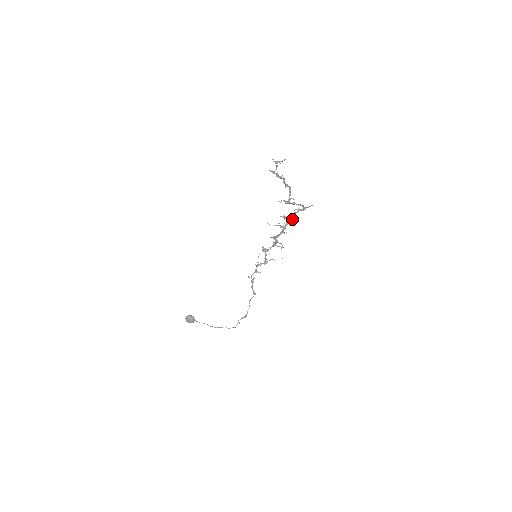
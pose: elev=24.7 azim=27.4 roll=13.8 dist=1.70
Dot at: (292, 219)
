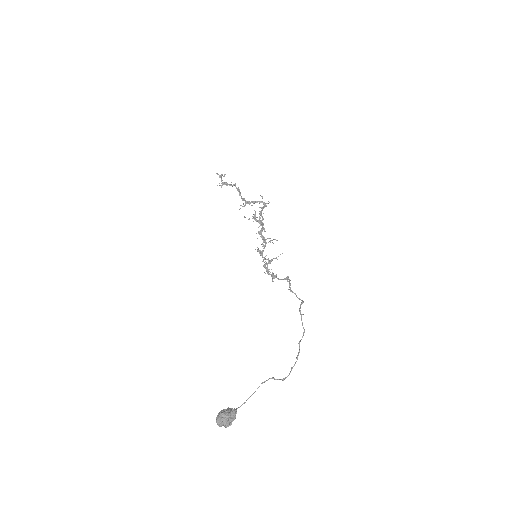
Dot at: (262, 216)
